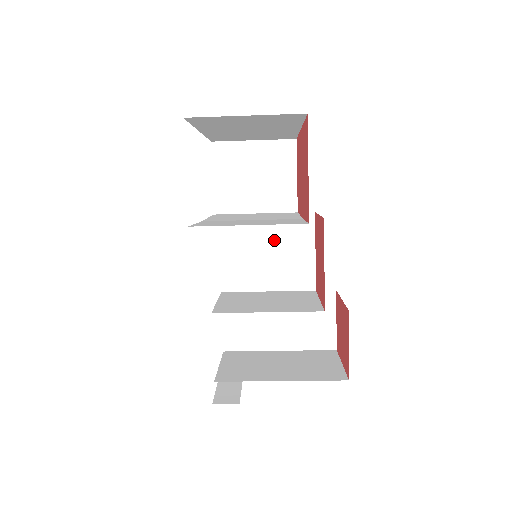
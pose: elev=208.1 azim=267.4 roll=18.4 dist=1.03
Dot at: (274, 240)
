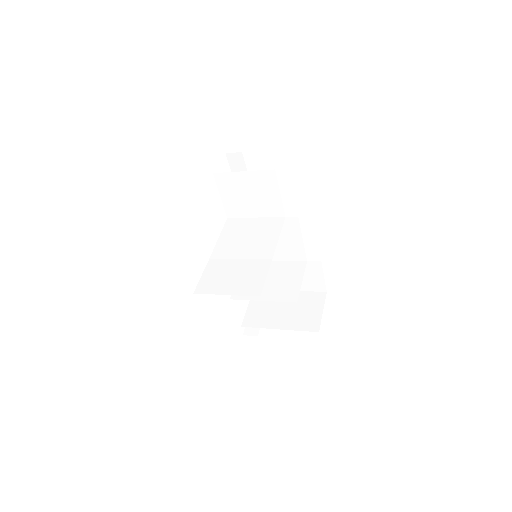
Dot at: occluded
